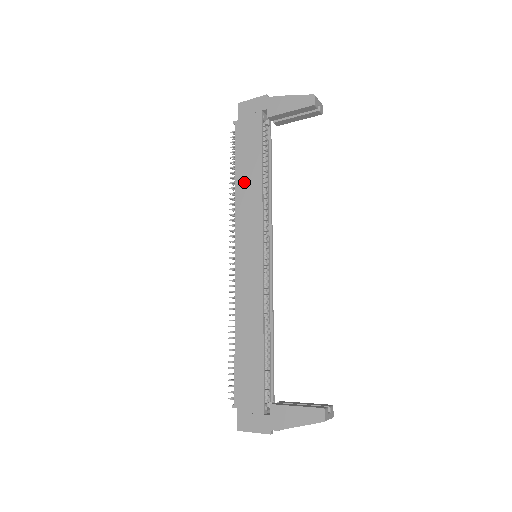
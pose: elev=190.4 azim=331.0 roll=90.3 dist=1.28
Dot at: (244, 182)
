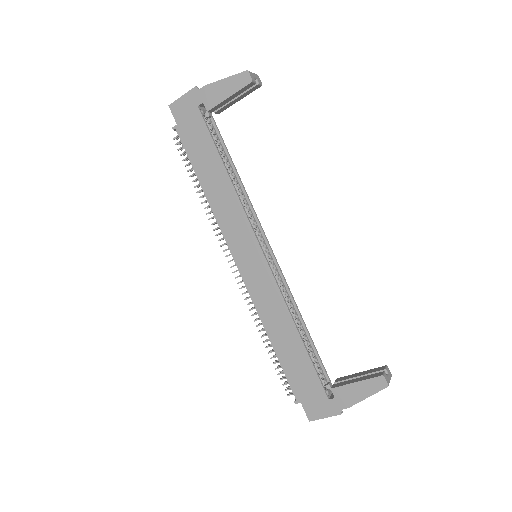
Dot at: (212, 188)
